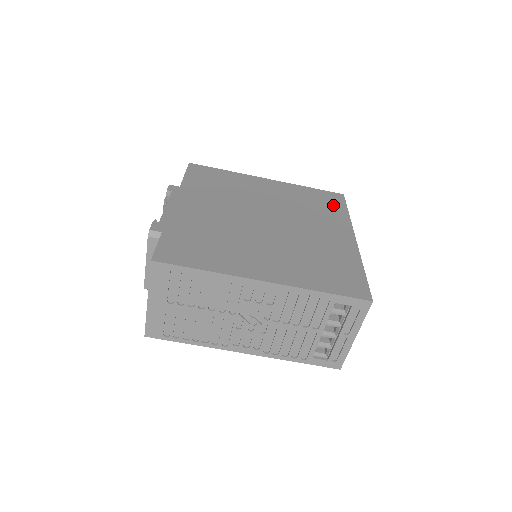
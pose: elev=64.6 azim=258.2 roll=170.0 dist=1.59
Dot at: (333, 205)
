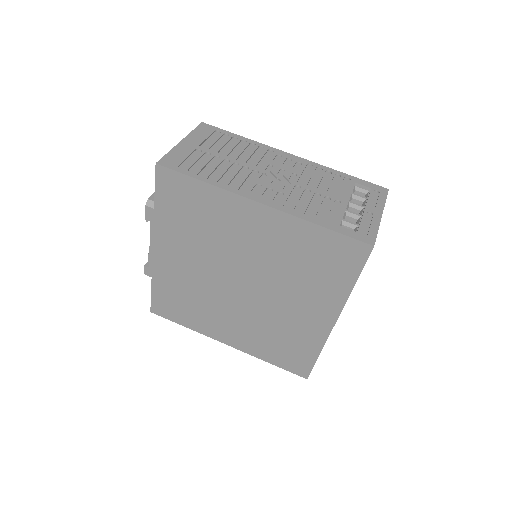
Dot at: occluded
